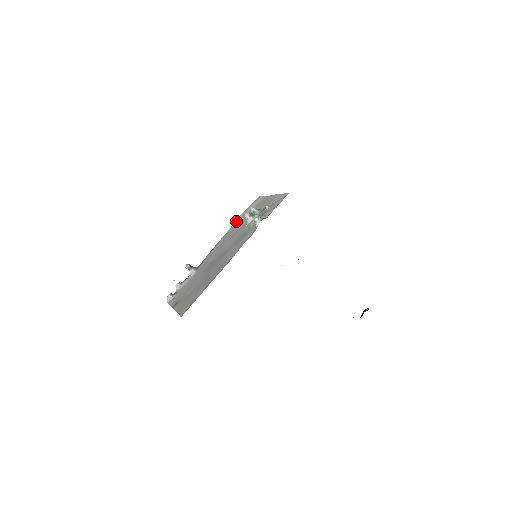
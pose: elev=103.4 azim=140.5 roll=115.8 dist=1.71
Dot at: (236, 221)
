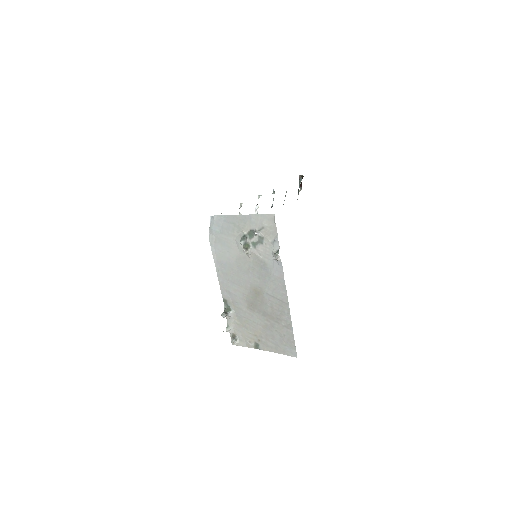
Dot at: (212, 250)
